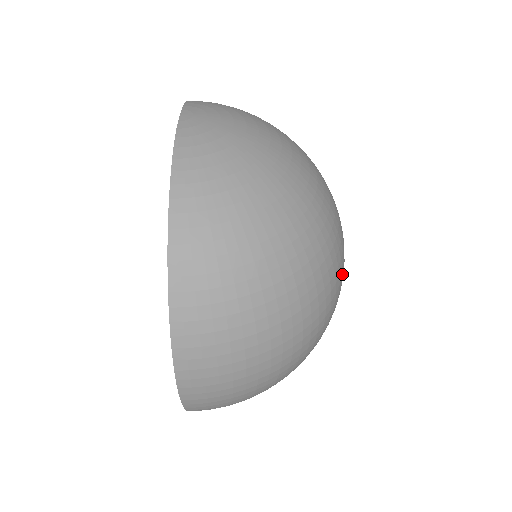
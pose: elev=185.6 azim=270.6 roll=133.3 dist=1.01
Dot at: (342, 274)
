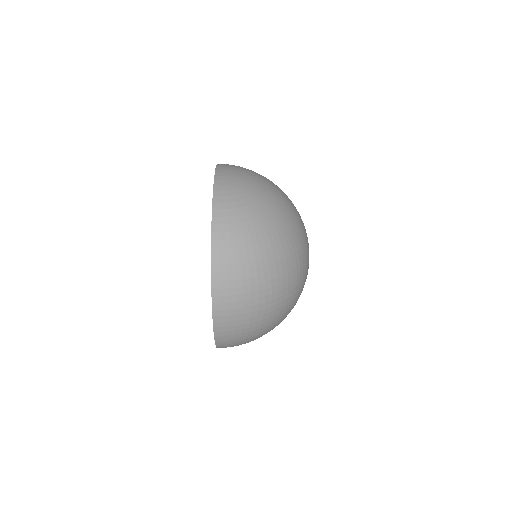
Dot at: (307, 260)
